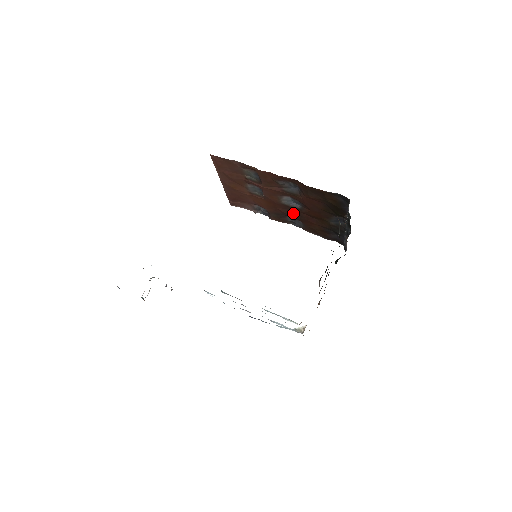
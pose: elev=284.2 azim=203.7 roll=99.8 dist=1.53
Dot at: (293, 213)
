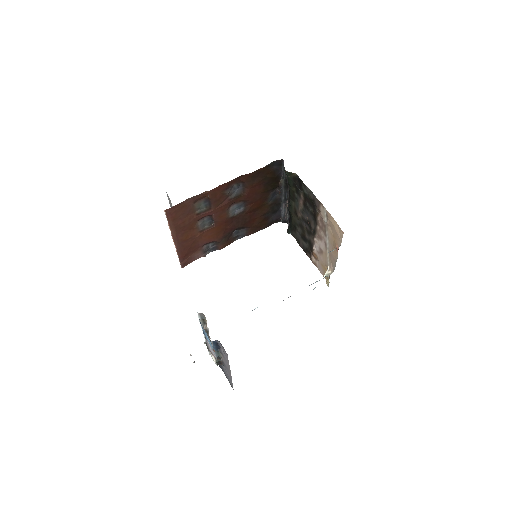
Dot at: (239, 222)
